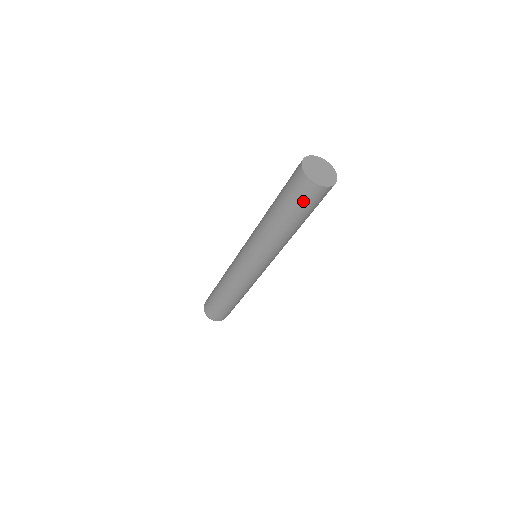
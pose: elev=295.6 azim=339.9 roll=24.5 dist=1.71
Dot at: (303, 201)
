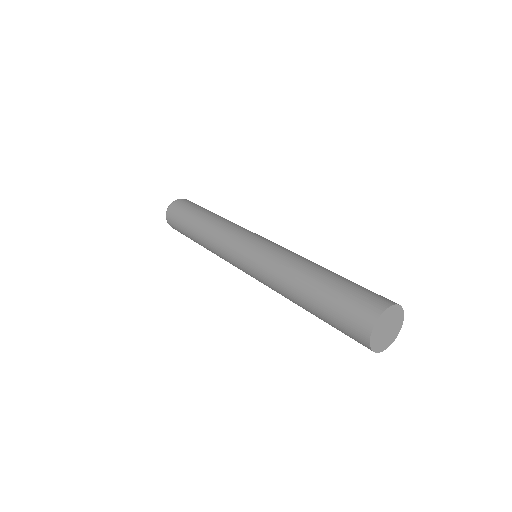
Dot at: (344, 333)
